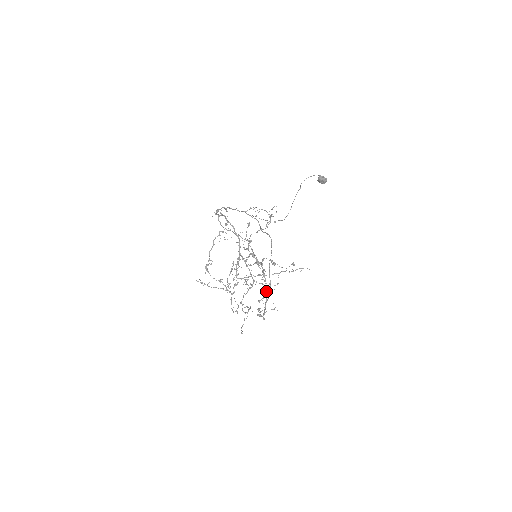
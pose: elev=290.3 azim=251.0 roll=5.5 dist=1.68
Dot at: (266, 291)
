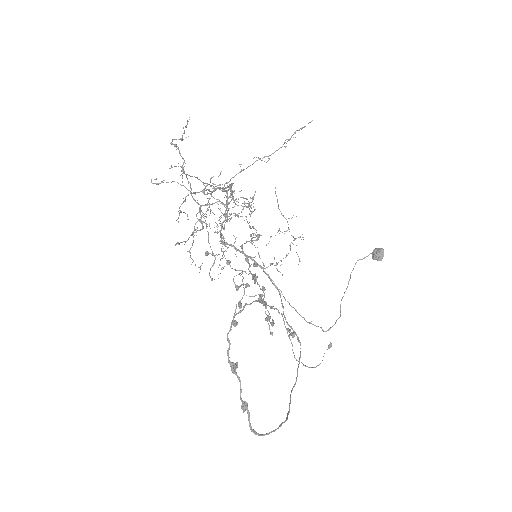
Dot at: (251, 236)
